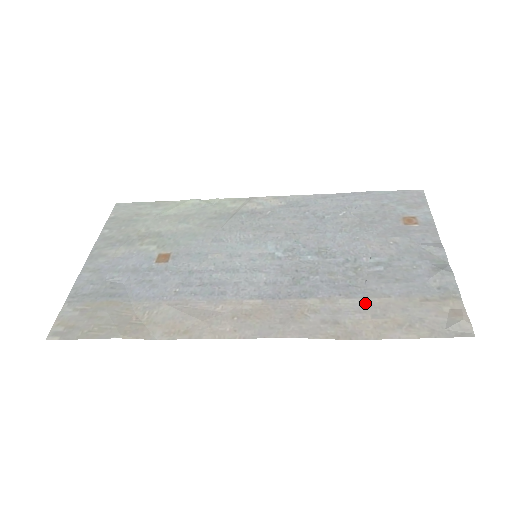
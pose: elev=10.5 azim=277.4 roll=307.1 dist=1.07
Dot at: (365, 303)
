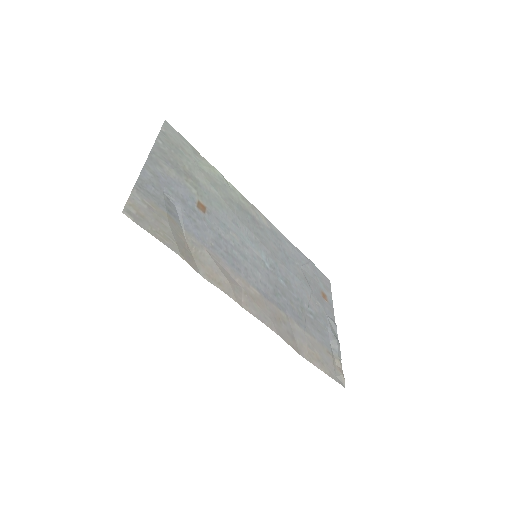
Dot at: (306, 335)
